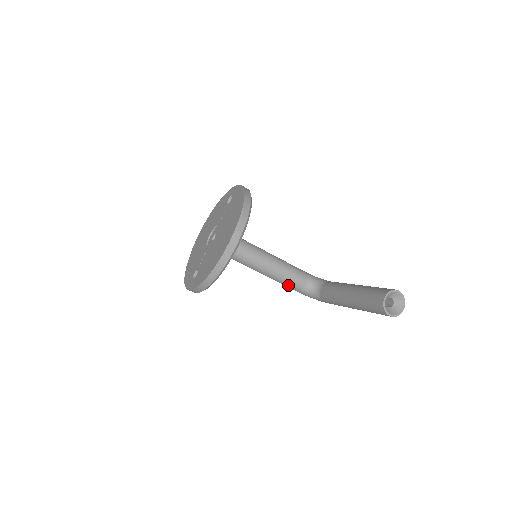
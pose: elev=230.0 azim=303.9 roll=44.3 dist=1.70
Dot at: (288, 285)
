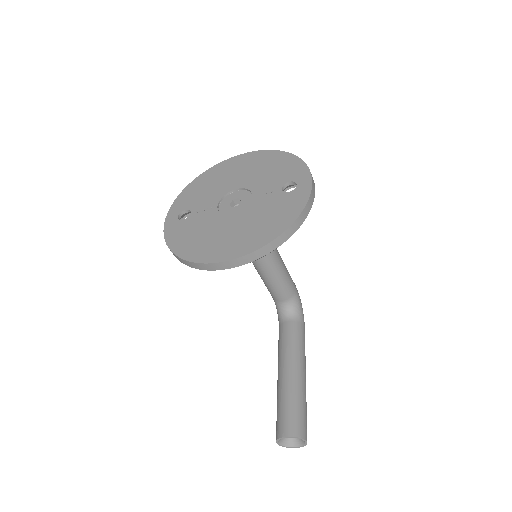
Dot at: (267, 287)
